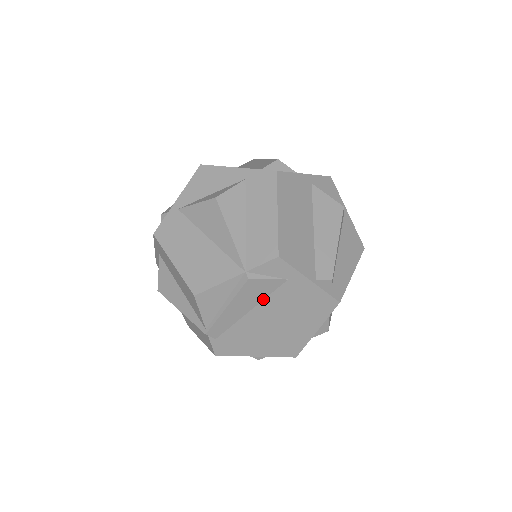
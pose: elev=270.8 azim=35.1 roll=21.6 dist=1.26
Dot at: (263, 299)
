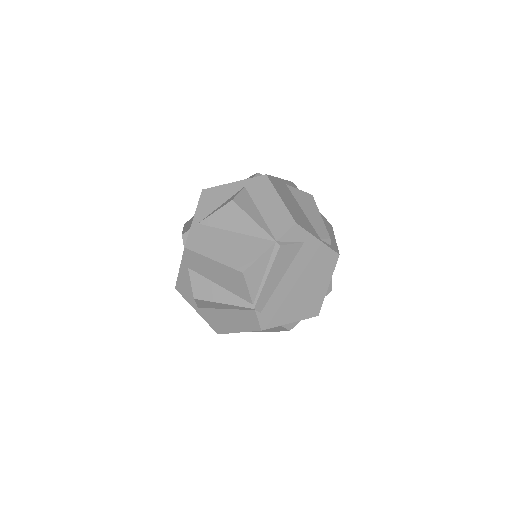
Dot at: (290, 264)
